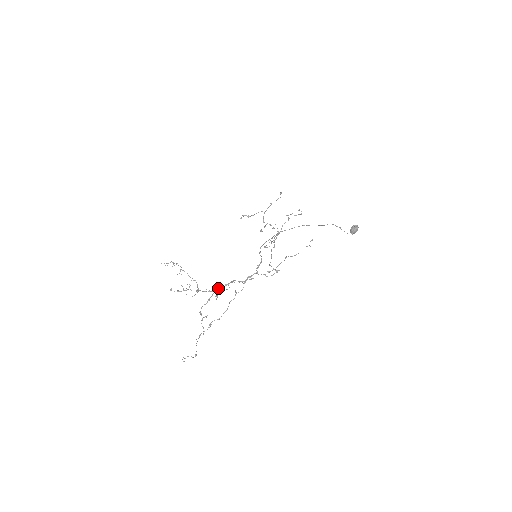
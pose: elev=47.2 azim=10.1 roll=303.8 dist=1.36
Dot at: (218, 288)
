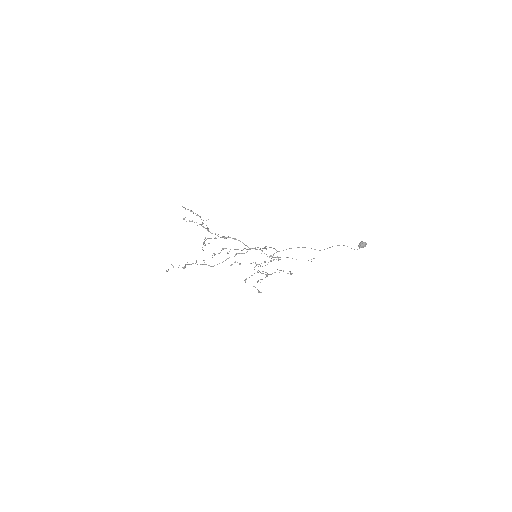
Dot at: occluded
